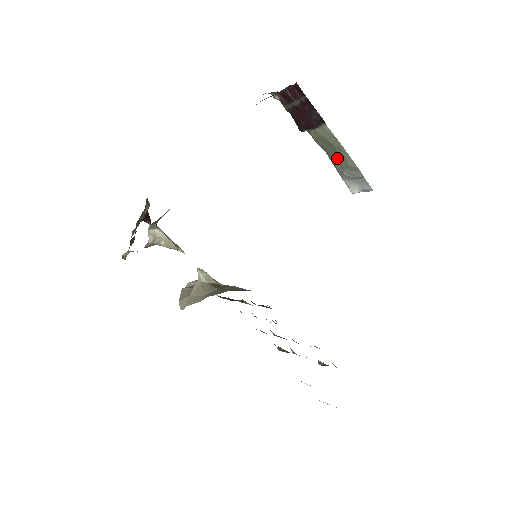
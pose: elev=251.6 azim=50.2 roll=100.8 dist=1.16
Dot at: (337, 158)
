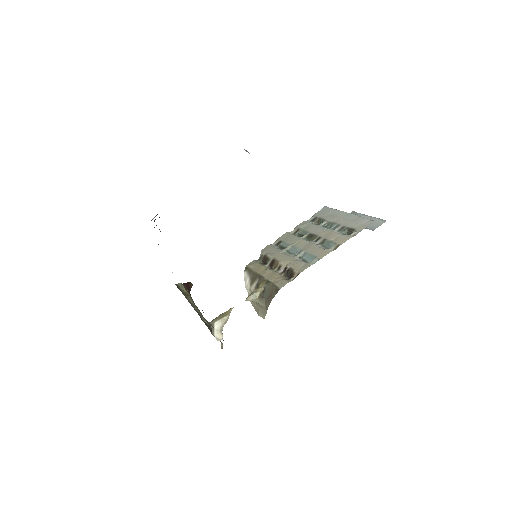
Dot at: occluded
